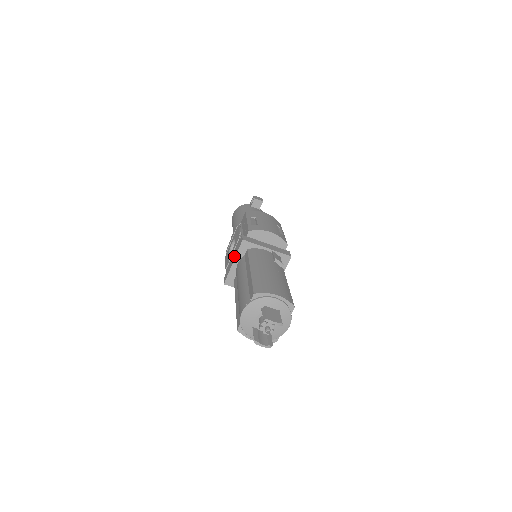
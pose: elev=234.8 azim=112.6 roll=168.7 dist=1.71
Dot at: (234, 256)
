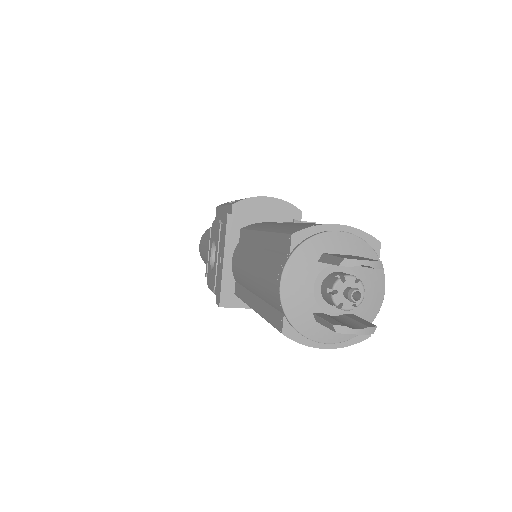
Dot at: (221, 251)
